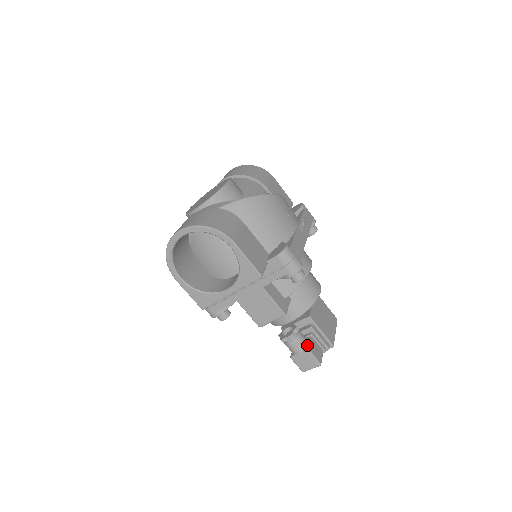
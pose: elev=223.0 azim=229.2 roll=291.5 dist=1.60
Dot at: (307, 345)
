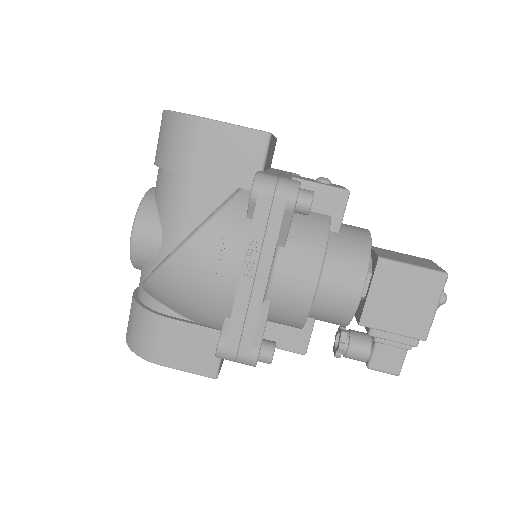
Dot at: (367, 358)
